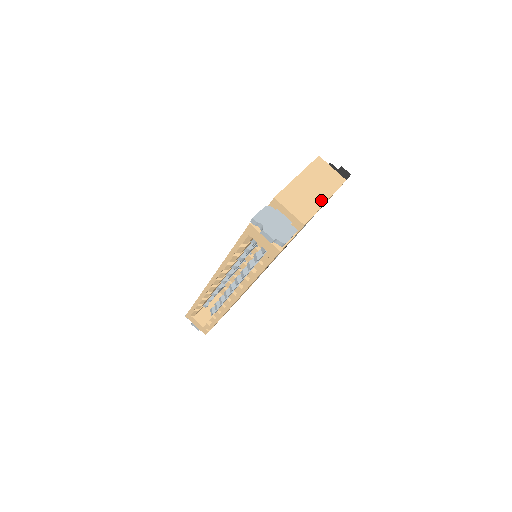
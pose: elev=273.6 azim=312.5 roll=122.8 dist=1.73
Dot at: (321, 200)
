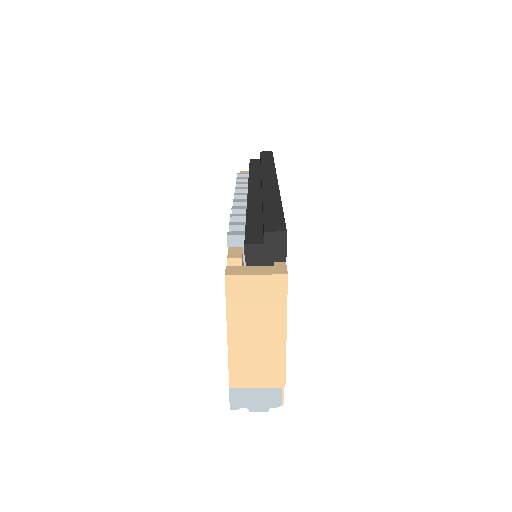
Dot at: (279, 339)
